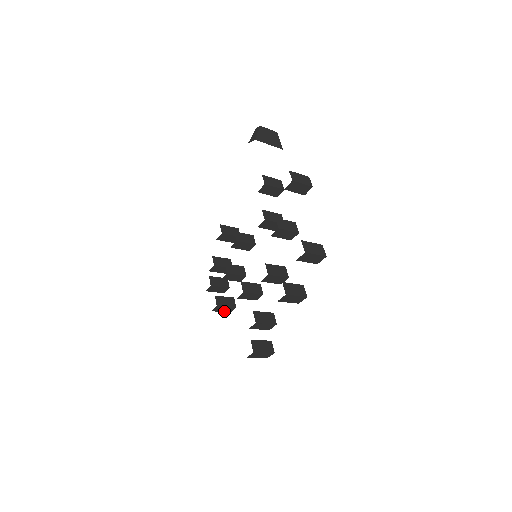
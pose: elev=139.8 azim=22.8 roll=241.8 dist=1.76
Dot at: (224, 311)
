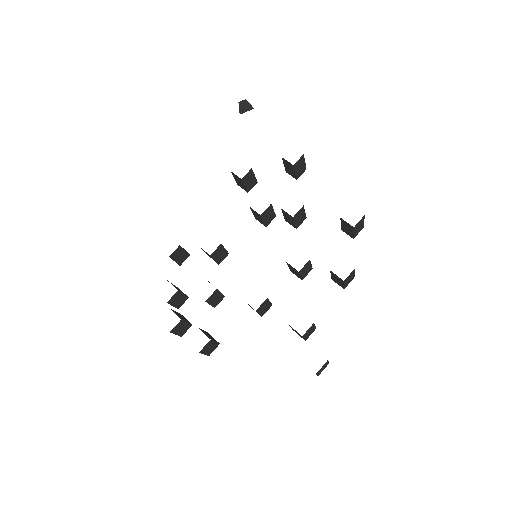
Dot at: (206, 353)
